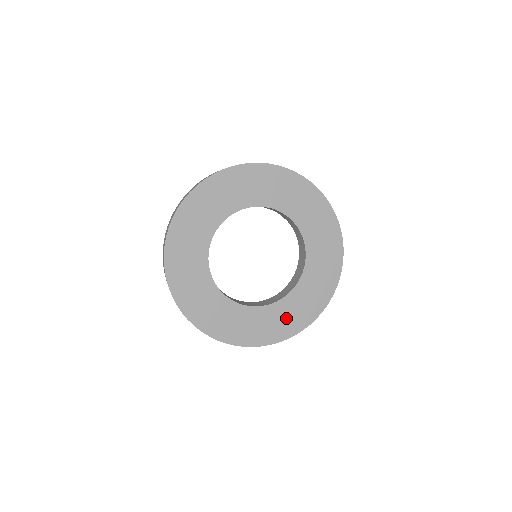
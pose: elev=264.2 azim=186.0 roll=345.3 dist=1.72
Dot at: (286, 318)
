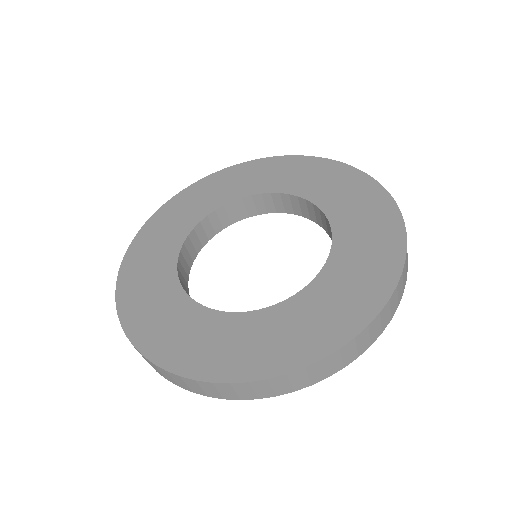
Dot at: (233, 345)
